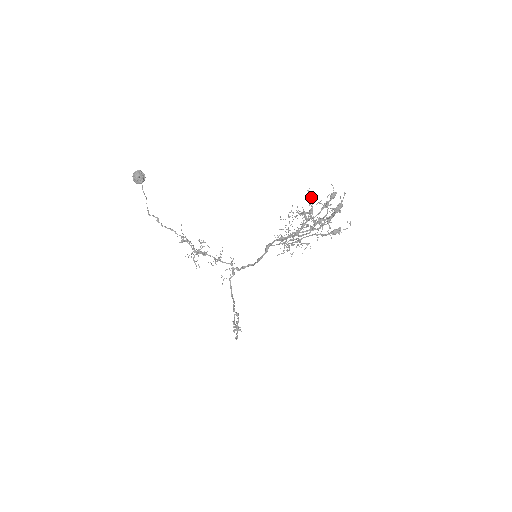
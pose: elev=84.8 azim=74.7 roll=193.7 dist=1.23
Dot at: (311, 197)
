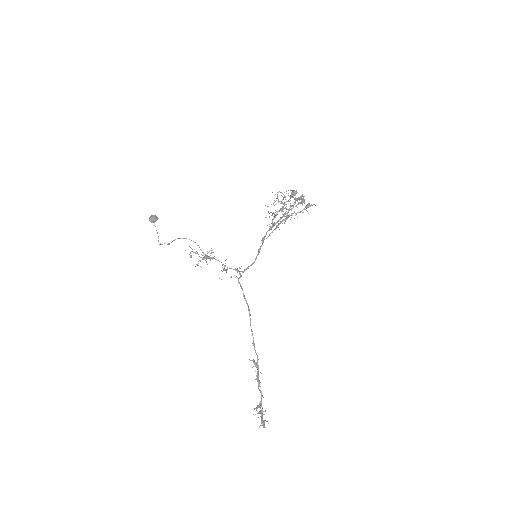
Dot at: occluded
